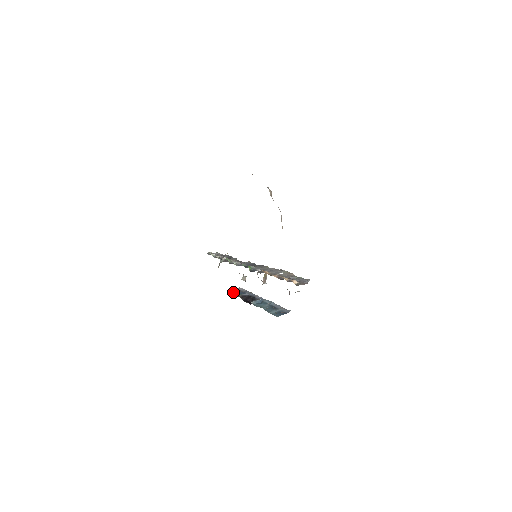
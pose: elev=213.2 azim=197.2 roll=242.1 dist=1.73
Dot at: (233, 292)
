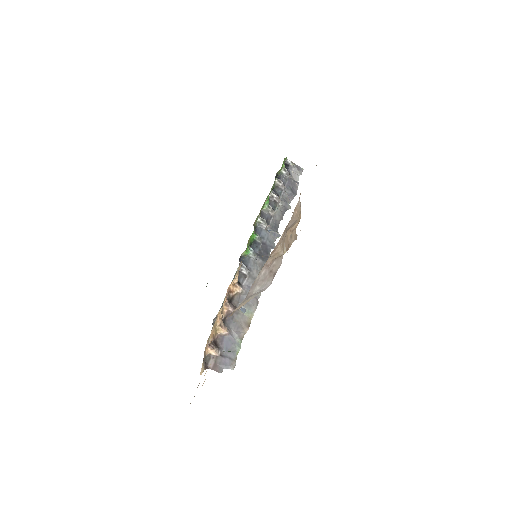
Dot at: occluded
